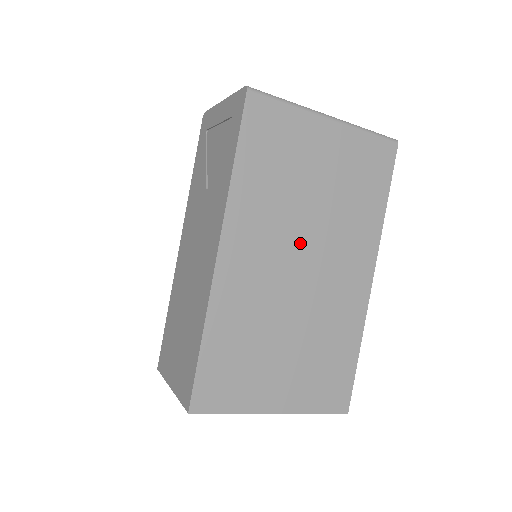
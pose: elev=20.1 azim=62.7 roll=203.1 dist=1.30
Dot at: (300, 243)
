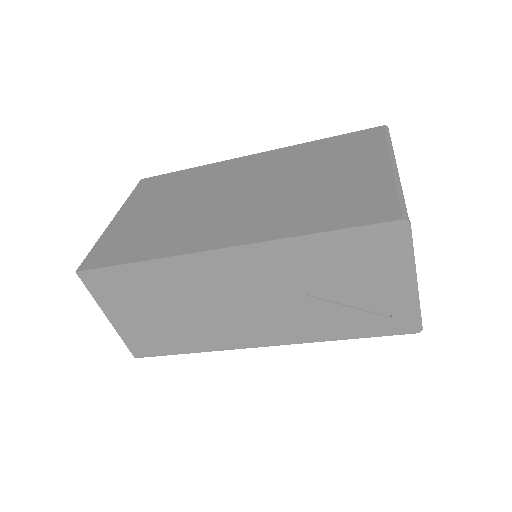
Dot at: occluded
